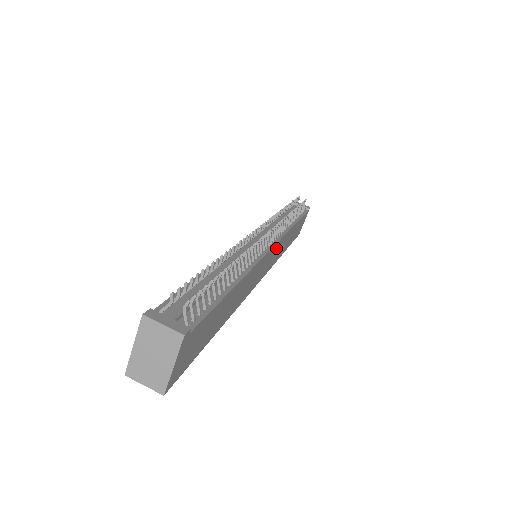
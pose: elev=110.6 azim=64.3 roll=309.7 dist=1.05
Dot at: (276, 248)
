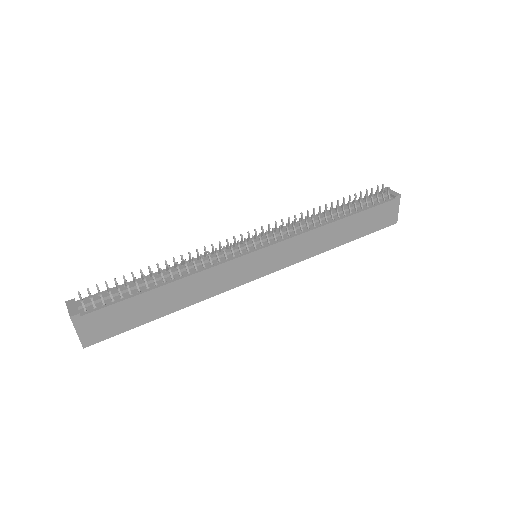
Dot at: (279, 249)
